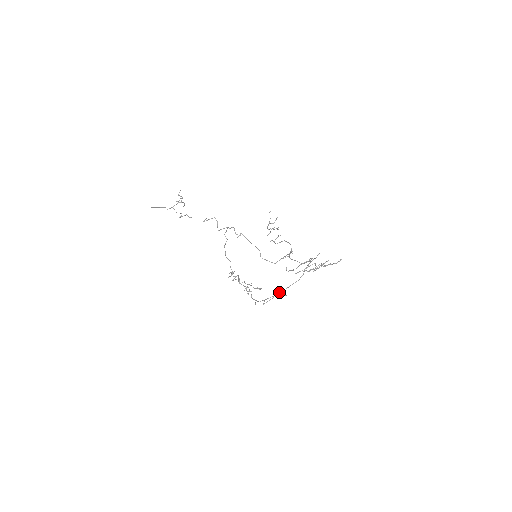
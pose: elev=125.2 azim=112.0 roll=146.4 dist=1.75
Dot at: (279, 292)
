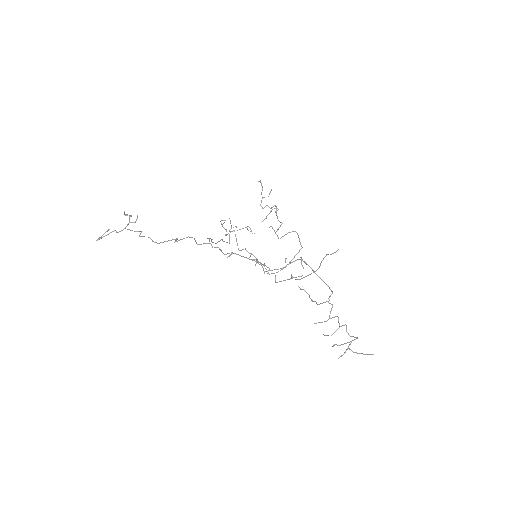
Dot at: (292, 278)
